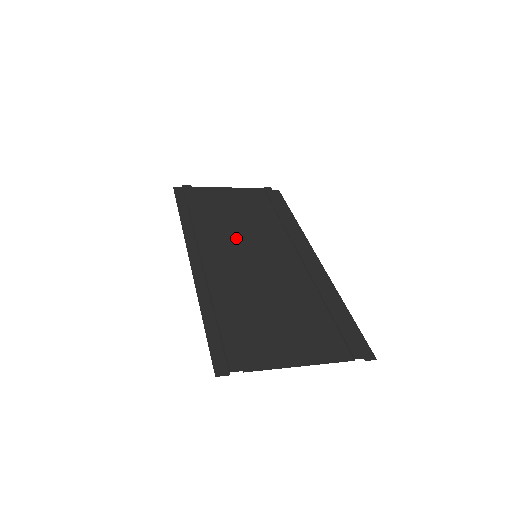
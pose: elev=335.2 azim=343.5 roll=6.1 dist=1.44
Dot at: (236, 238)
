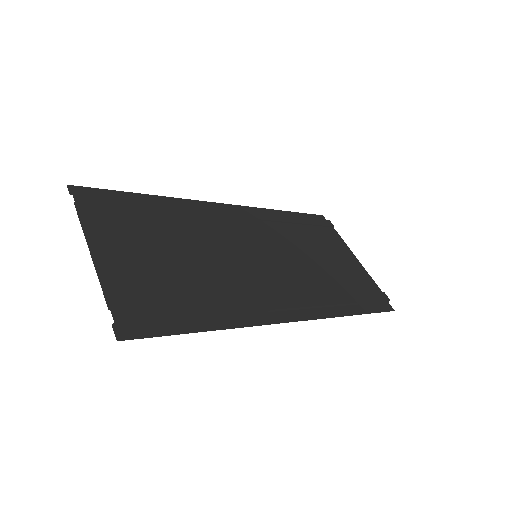
Dot at: (276, 245)
